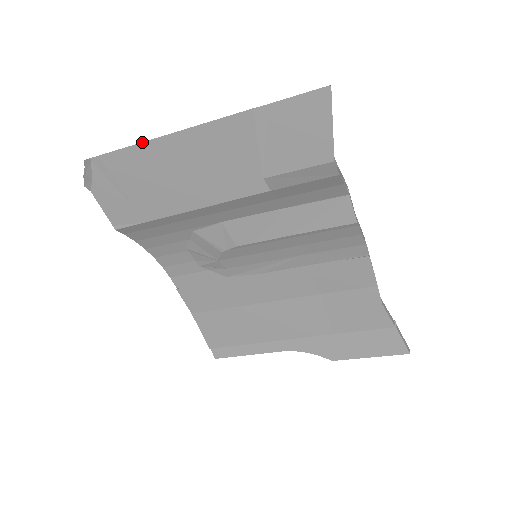
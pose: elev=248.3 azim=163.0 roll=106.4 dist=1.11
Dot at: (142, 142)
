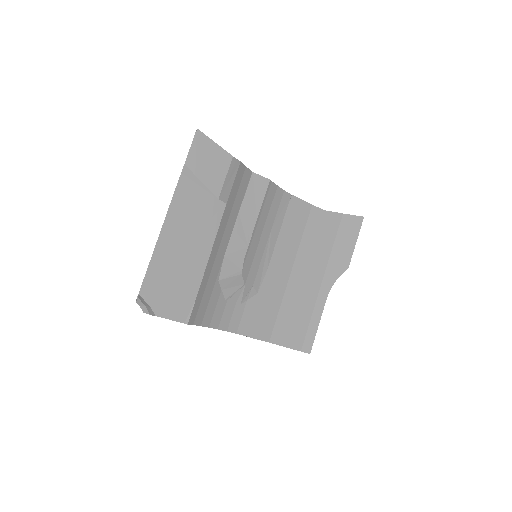
Dot at: (152, 255)
